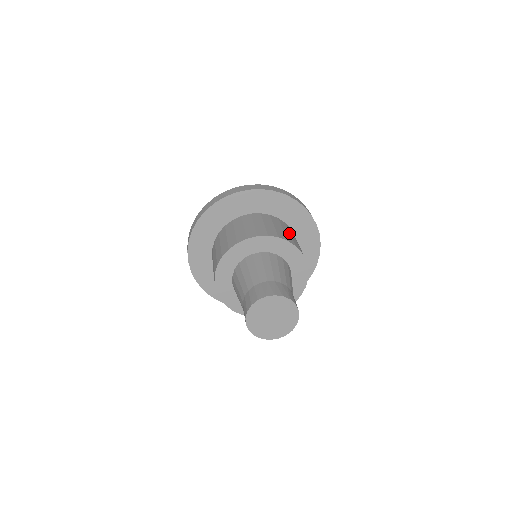
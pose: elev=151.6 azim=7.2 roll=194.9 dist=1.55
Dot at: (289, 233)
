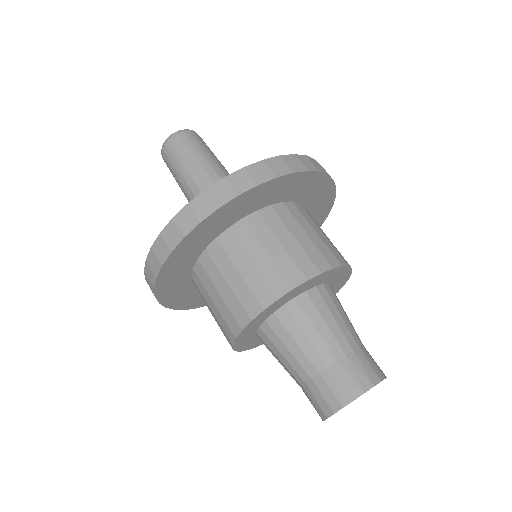
Dot at: (315, 233)
